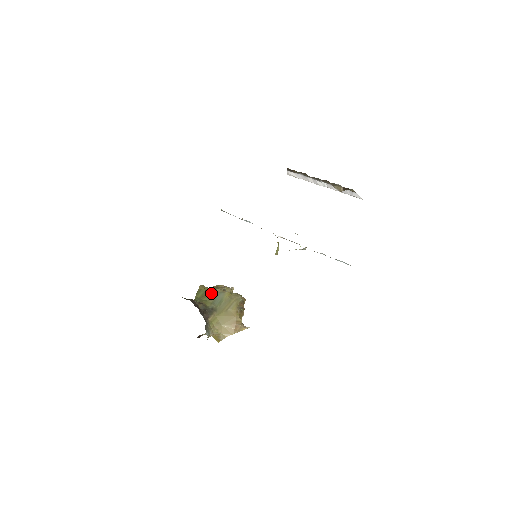
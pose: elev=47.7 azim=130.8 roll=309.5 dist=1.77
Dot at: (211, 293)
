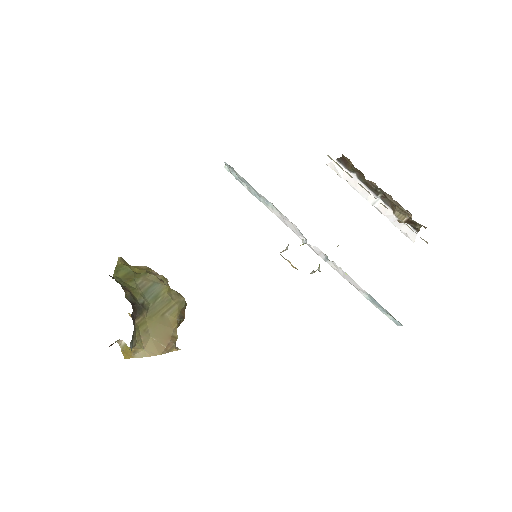
Dot at: (141, 278)
